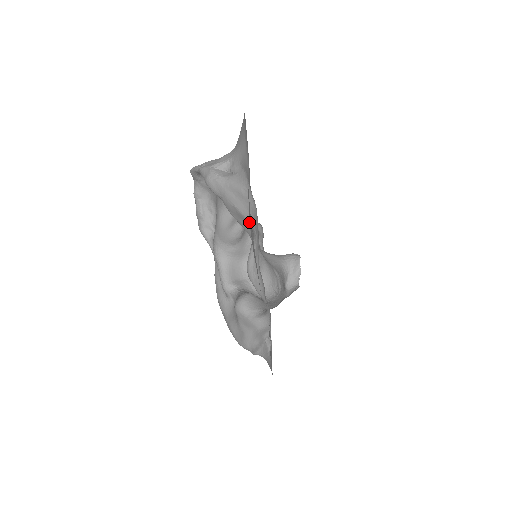
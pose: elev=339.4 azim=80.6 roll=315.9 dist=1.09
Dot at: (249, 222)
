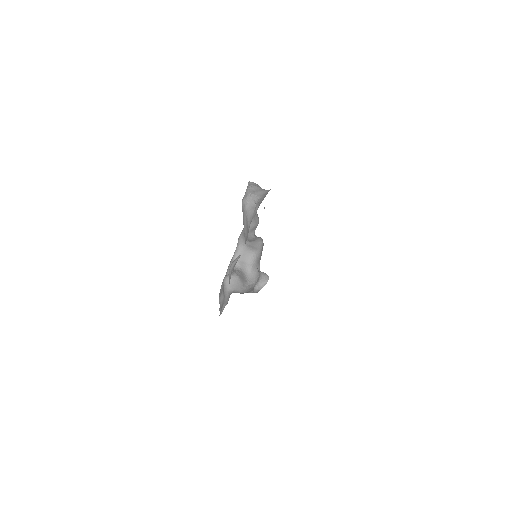
Dot at: (245, 242)
